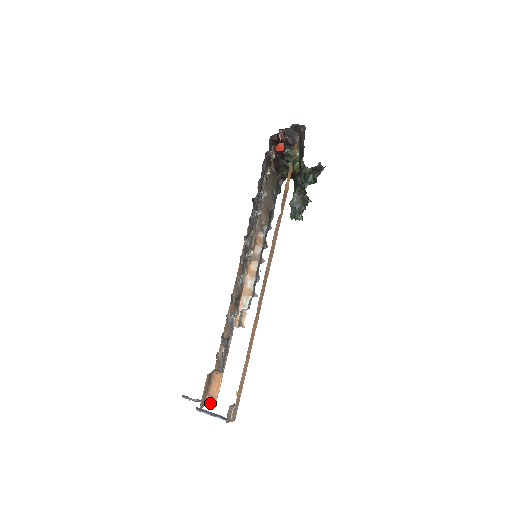
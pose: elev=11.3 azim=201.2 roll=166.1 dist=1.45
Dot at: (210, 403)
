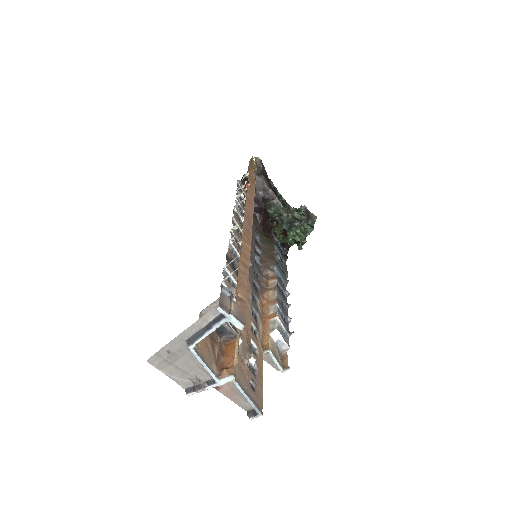
Dot at: (224, 373)
